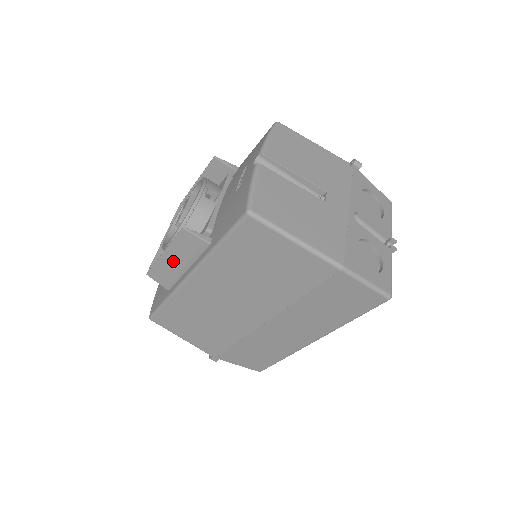
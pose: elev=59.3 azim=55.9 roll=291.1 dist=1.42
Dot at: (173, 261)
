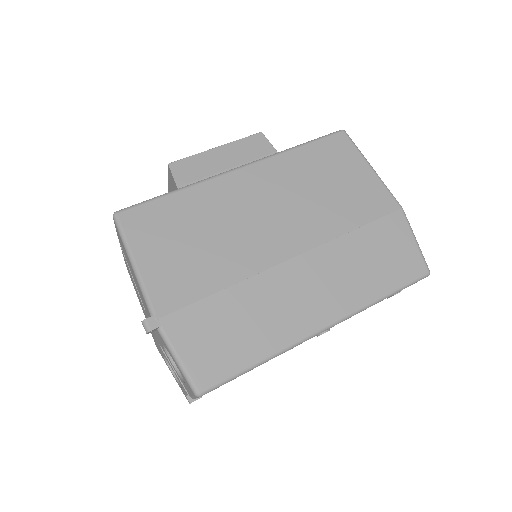
Dot at: (220, 159)
